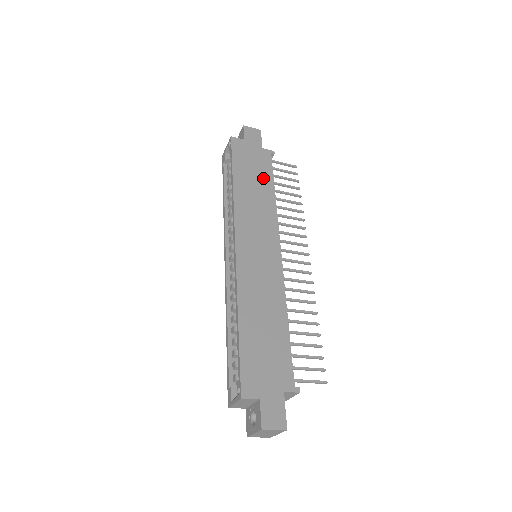
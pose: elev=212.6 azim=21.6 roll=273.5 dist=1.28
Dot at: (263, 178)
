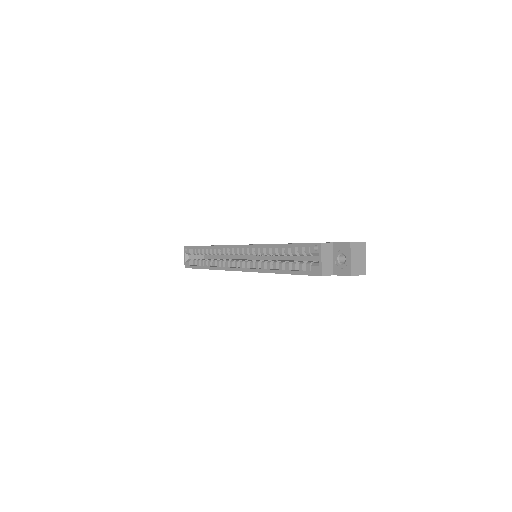
Dot at: occluded
